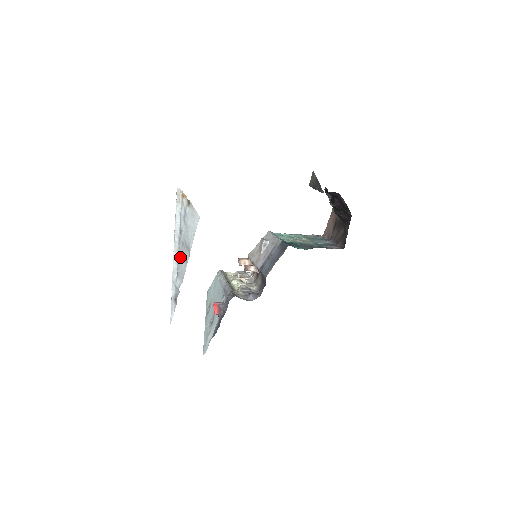
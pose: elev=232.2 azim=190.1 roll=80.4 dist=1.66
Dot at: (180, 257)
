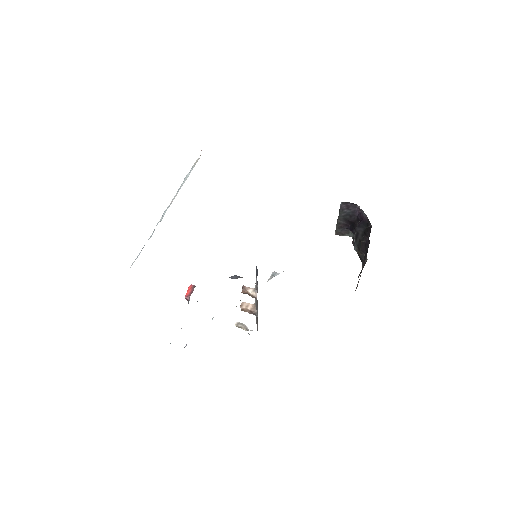
Dot at: occluded
